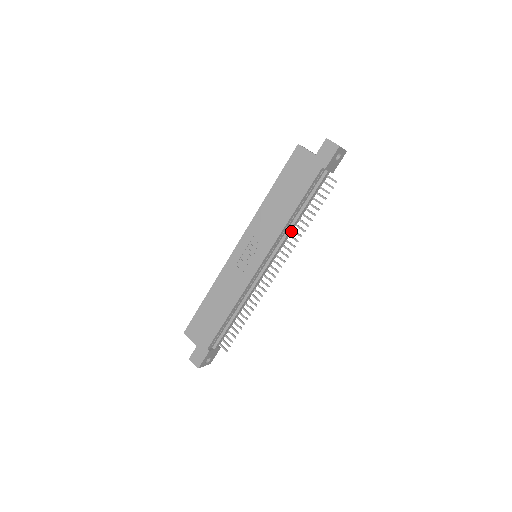
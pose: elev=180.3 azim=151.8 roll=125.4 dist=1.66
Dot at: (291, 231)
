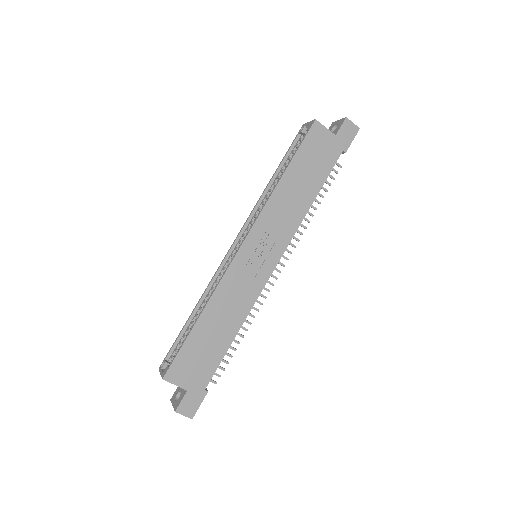
Dot at: occluded
